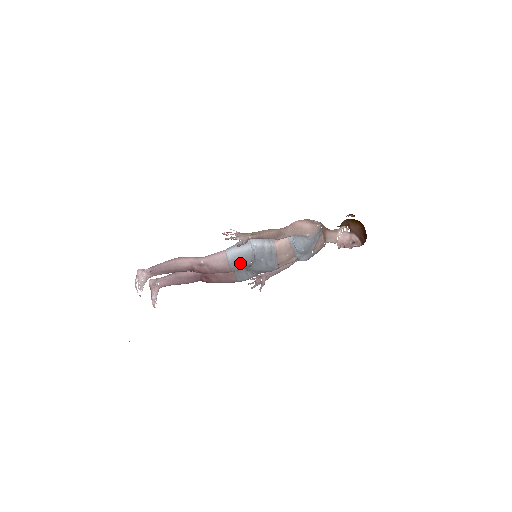
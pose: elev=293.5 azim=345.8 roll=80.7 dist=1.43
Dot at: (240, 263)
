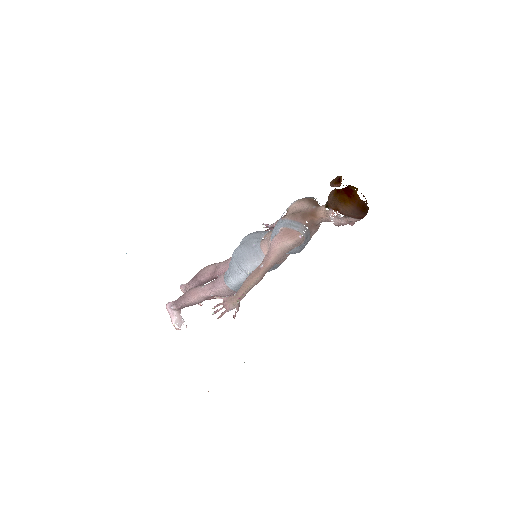
Dot at: occluded
